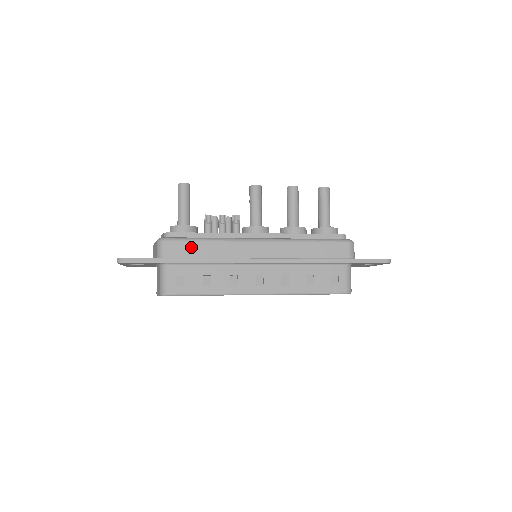
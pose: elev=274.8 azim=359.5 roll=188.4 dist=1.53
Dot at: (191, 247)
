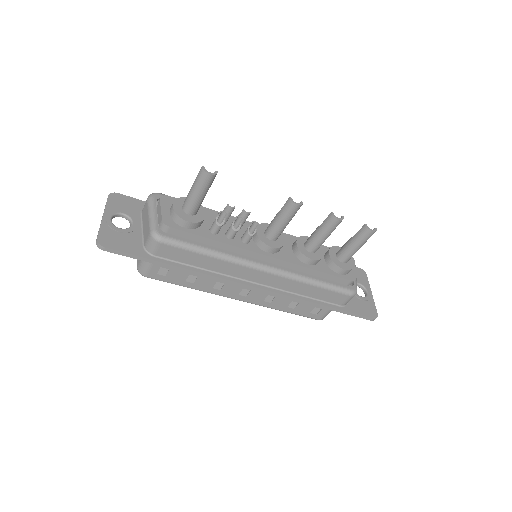
Dot at: (187, 255)
